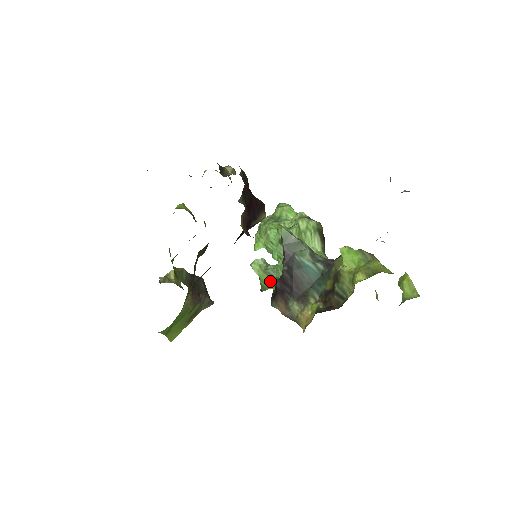
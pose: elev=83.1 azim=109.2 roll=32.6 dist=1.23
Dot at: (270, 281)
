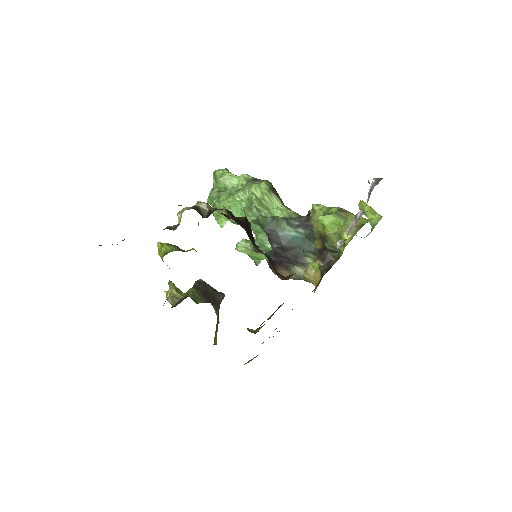
Dot at: (260, 255)
